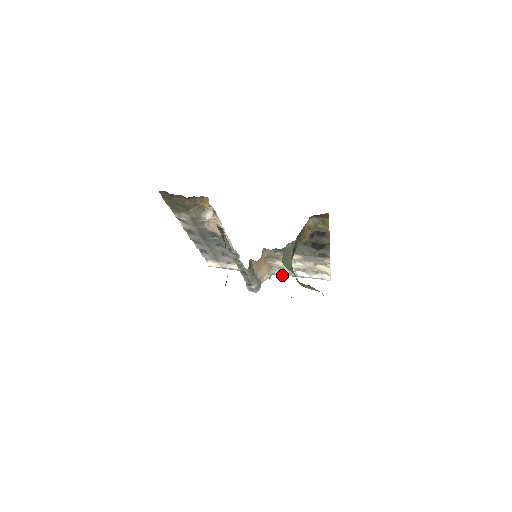
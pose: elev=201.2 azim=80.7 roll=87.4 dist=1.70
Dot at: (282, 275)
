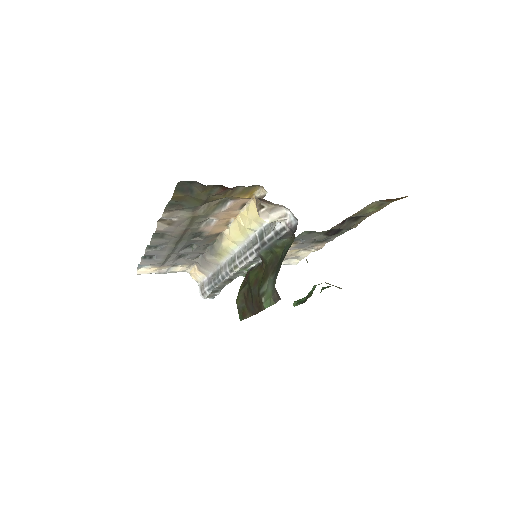
Dot at: occluded
